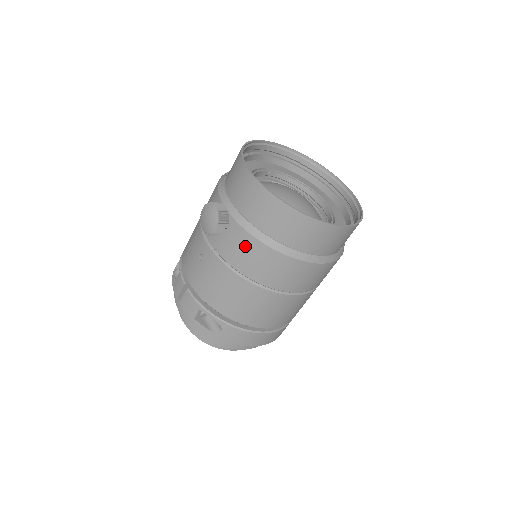
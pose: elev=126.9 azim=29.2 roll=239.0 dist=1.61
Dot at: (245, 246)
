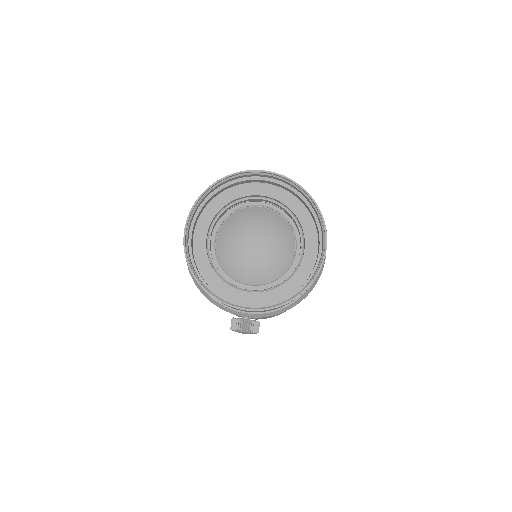
Dot at: occluded
